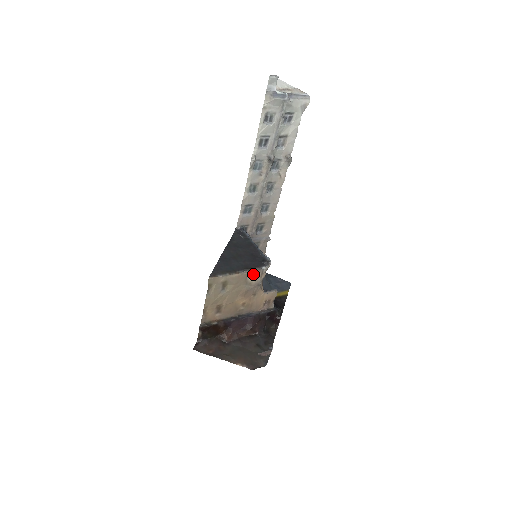
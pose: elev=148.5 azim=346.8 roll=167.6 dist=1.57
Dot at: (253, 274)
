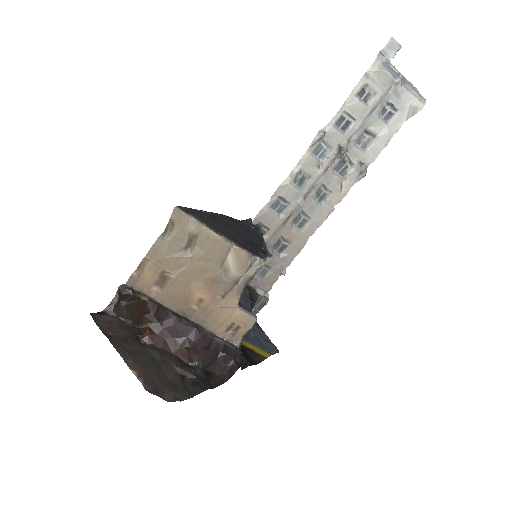
Dot at: (238, 256)
